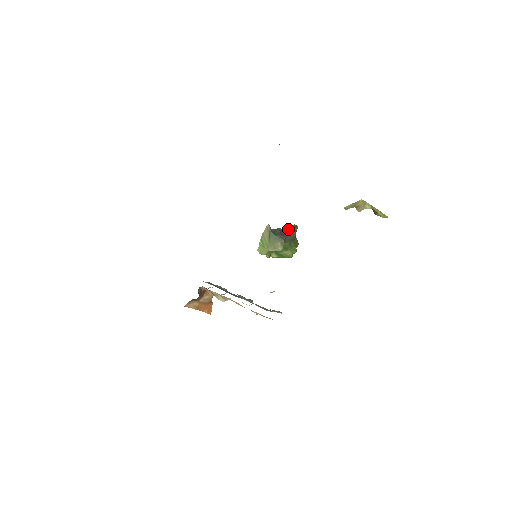
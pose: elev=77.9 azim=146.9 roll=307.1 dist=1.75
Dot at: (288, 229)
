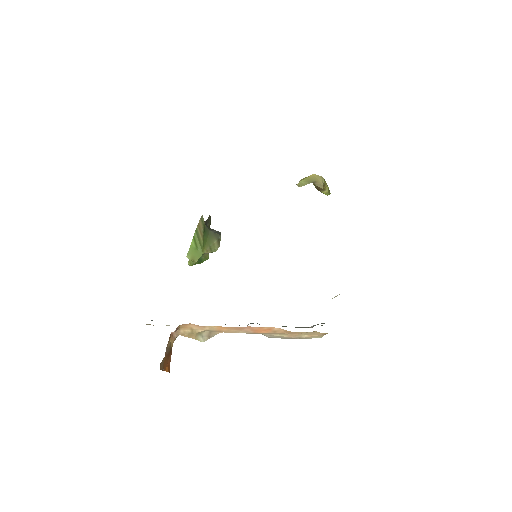
Dot at: (206, 221)
